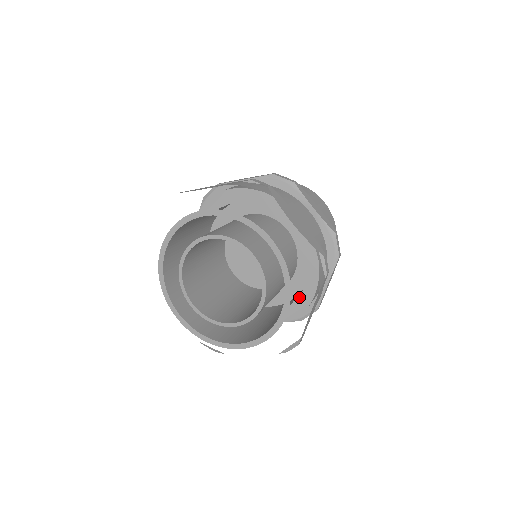
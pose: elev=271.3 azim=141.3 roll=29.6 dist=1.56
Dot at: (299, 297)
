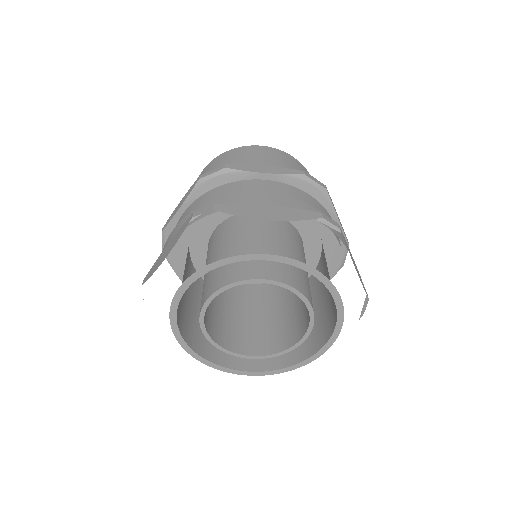
Dot at: (324, 251)
